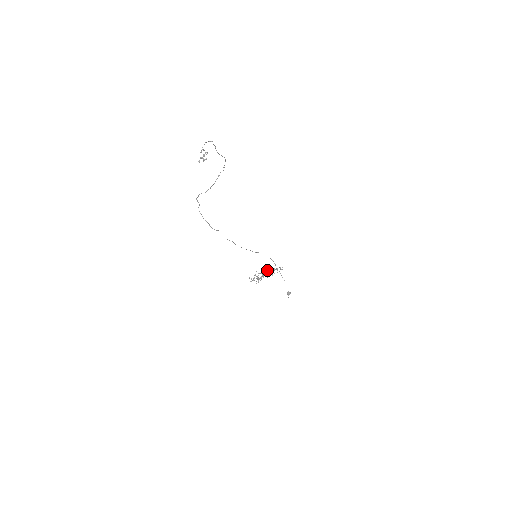
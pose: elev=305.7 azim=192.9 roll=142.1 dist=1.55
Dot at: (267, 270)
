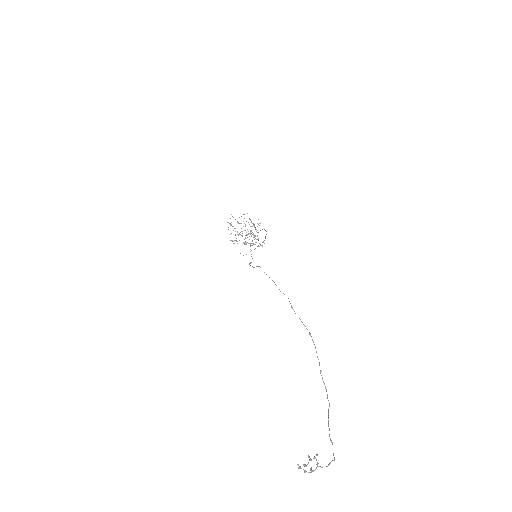
Dot at: occluded
